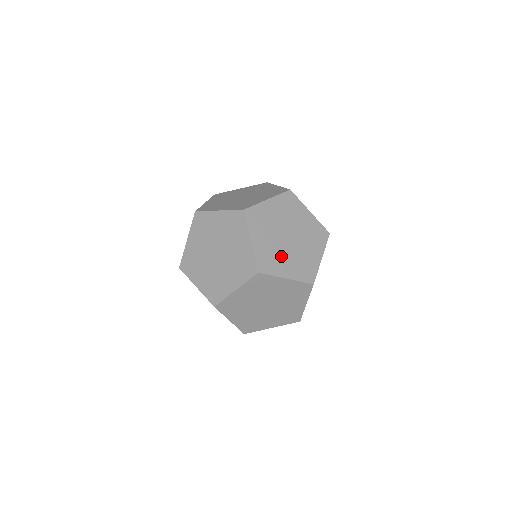
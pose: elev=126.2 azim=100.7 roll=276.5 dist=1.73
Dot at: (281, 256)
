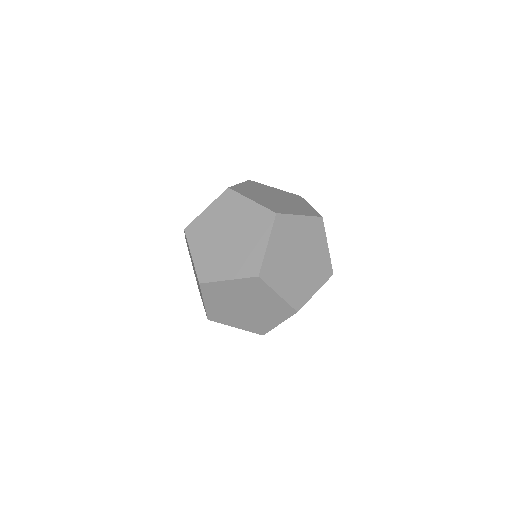
Dot at: (259, 196)
